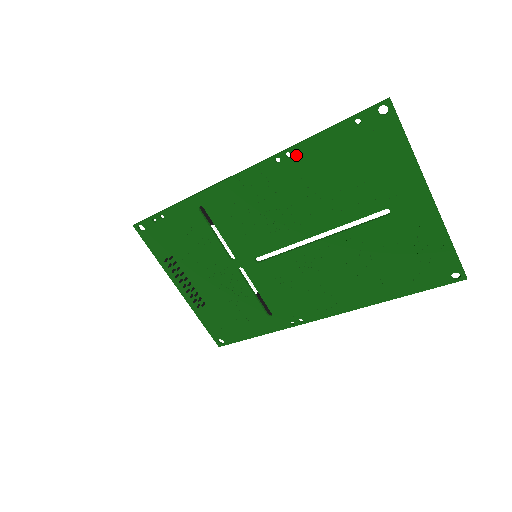
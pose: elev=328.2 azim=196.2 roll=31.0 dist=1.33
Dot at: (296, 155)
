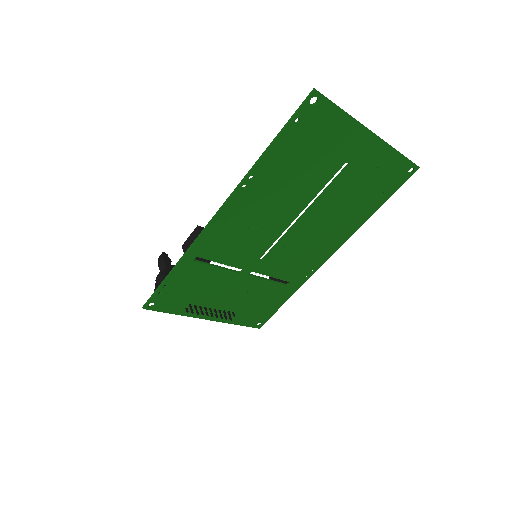
Dot at: (258, 174)
